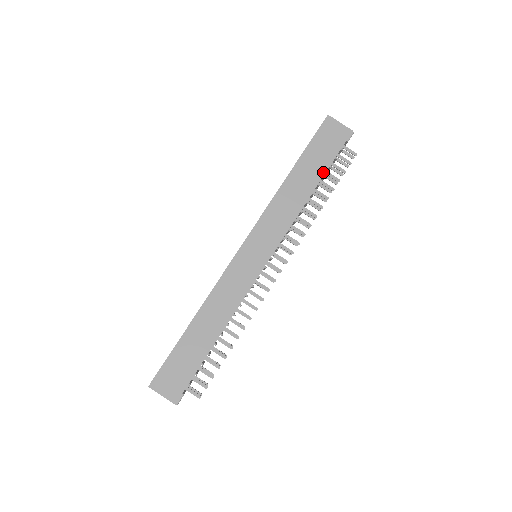
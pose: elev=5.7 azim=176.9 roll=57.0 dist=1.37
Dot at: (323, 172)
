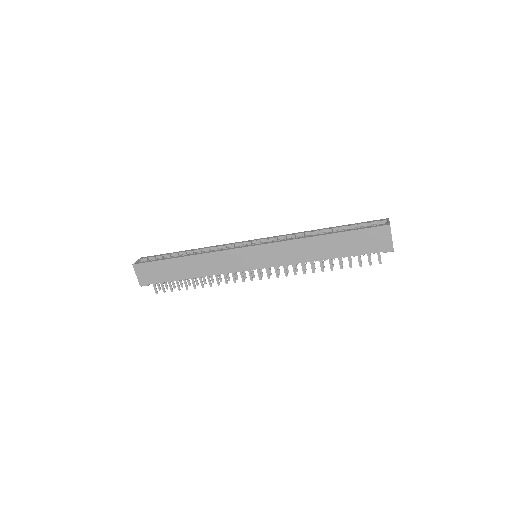
Dot at: (345, 255)
